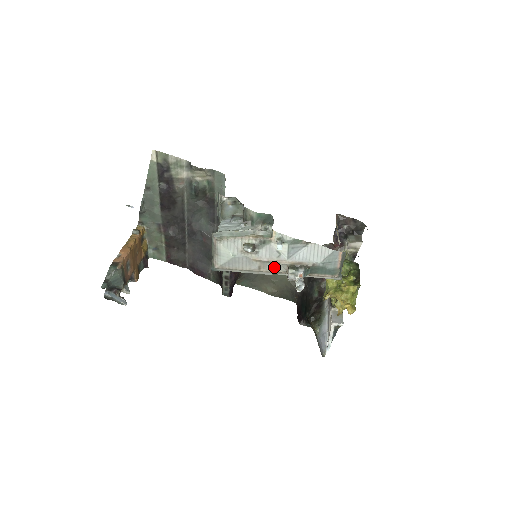
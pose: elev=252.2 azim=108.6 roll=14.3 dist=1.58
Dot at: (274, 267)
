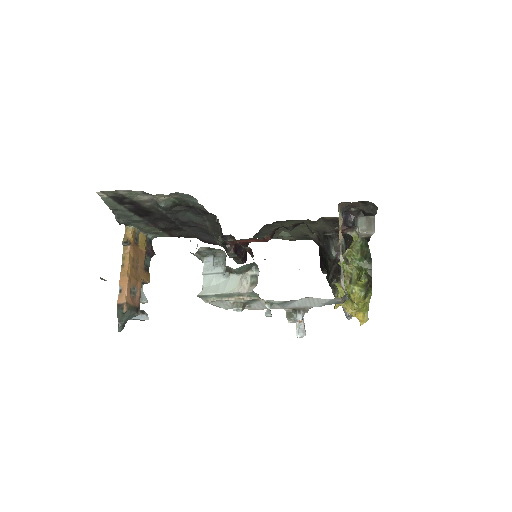
Dot at: occluded
